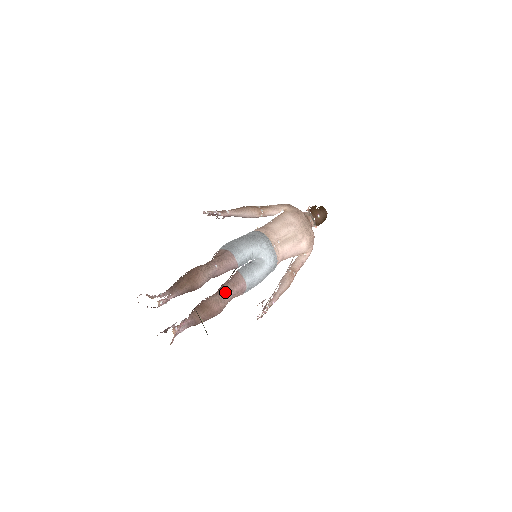
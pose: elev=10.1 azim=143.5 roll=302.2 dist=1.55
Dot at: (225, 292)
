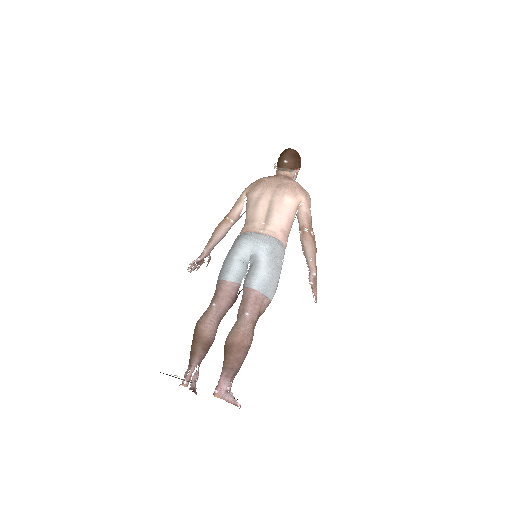
Dot at: (240, 317)
